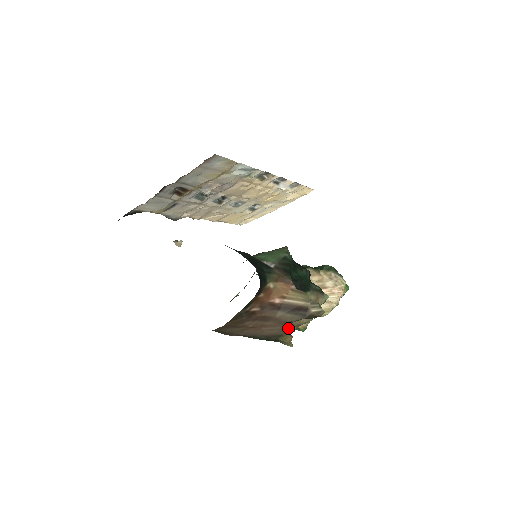
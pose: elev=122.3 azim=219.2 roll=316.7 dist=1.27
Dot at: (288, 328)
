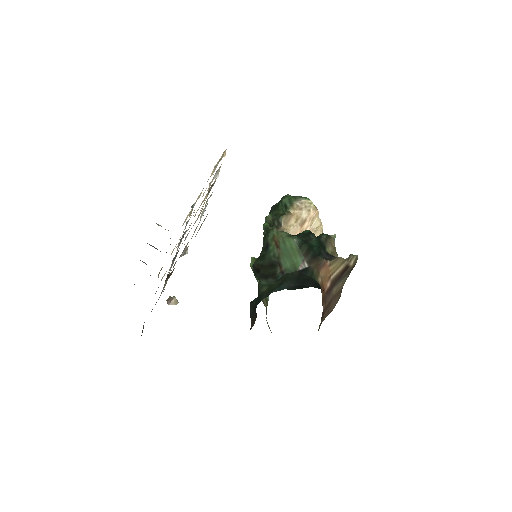
Dot at: occluded
